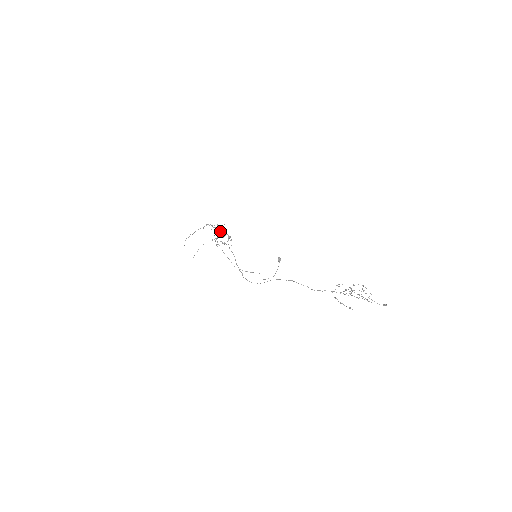
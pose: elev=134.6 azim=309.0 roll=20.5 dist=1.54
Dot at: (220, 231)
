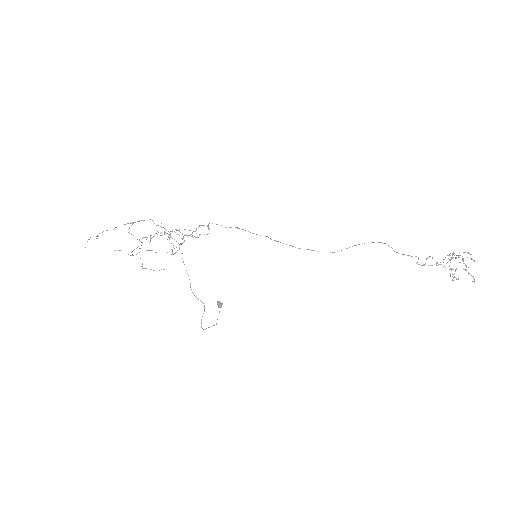
Dot at: occluded
